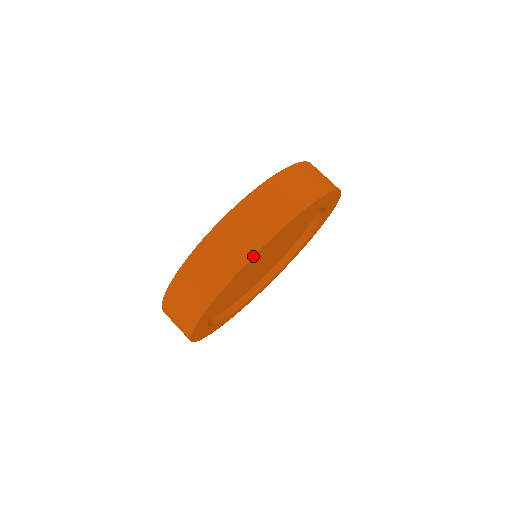
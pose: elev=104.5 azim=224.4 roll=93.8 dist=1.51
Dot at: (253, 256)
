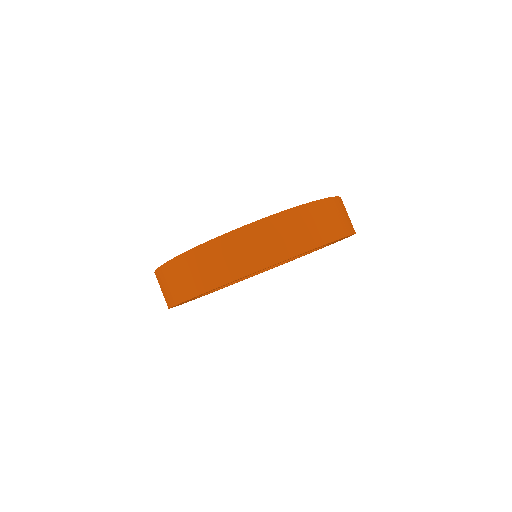
Dot at: occluded
